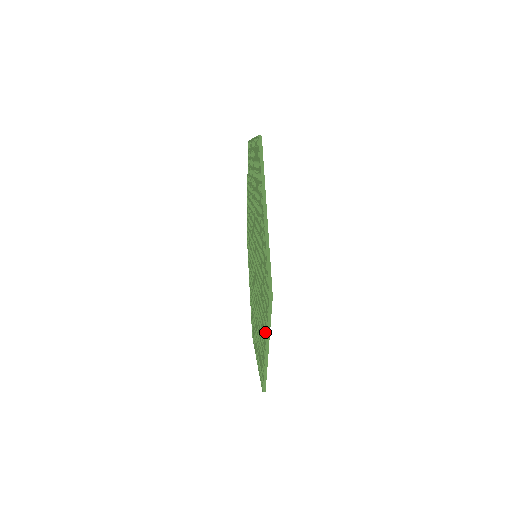
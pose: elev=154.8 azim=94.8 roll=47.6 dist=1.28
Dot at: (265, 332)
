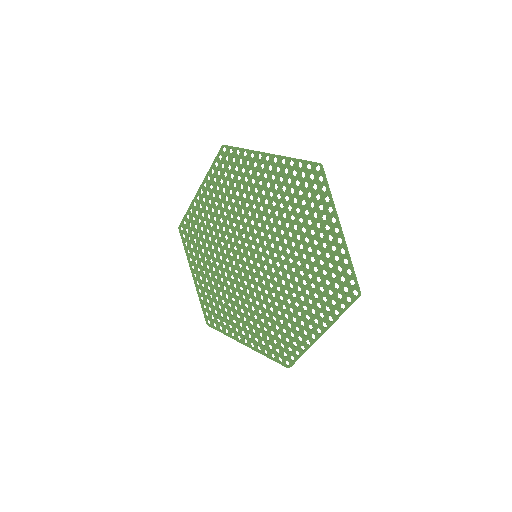
Dot at: (324, 321)
